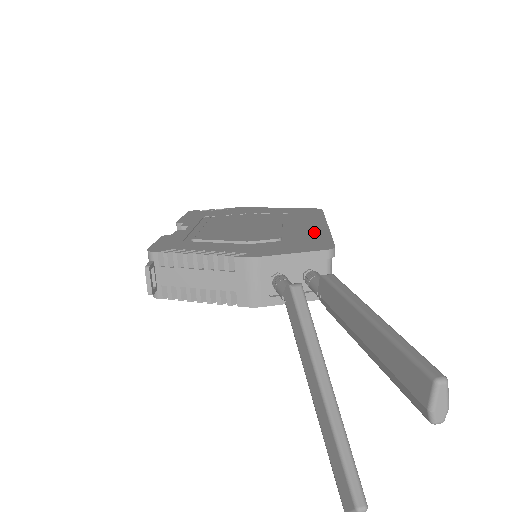
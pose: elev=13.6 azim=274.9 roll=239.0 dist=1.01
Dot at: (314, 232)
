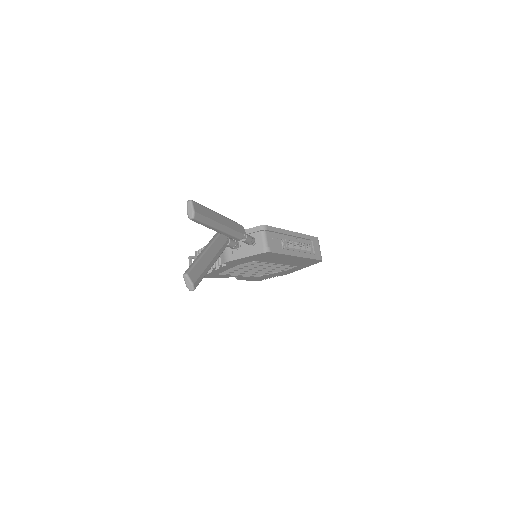
Dot at: occluded
